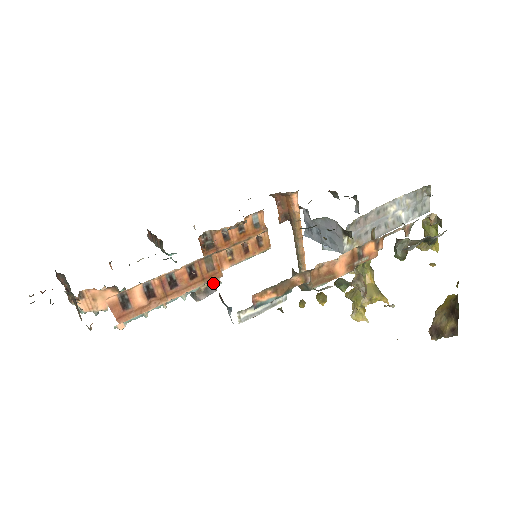
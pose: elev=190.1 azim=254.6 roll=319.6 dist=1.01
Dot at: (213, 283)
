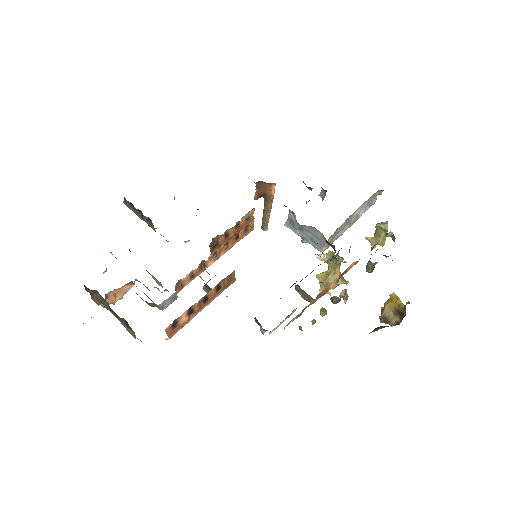
Dot at: occluded
